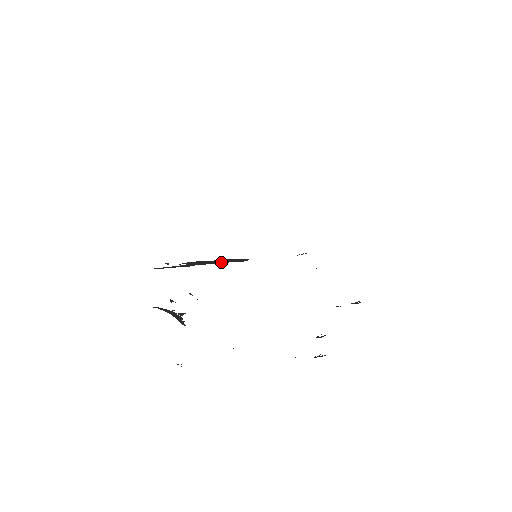
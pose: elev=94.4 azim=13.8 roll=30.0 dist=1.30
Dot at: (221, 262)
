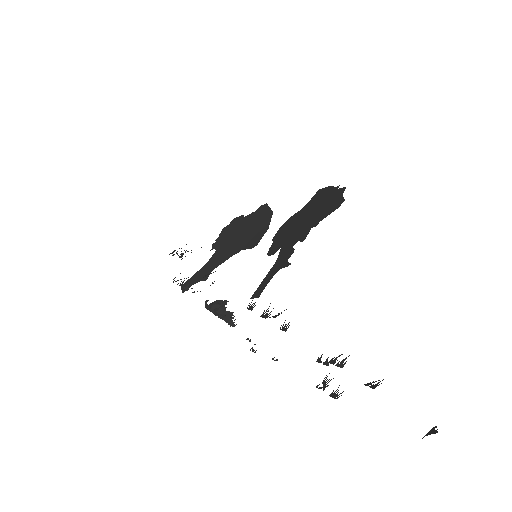
Dot at: (240, 245)
